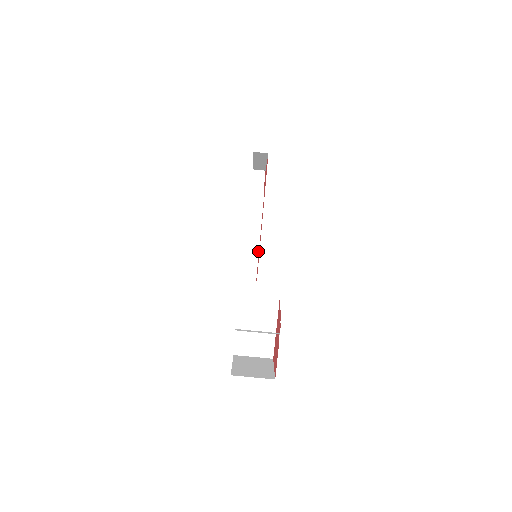
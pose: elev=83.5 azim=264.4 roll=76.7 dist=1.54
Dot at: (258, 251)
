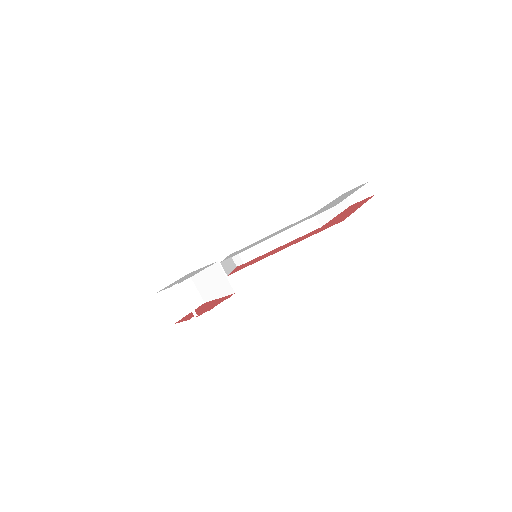
Dot at: (264, 253)
